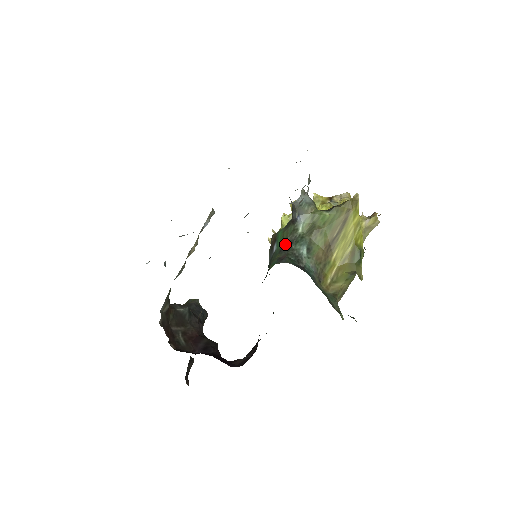
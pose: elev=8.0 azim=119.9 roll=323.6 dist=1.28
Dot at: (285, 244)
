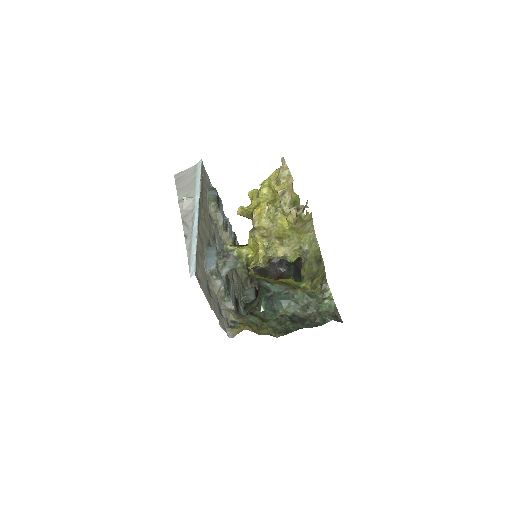
Dot at: occluded
